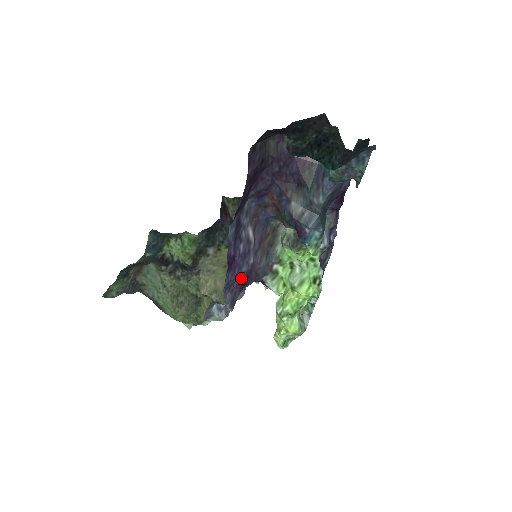
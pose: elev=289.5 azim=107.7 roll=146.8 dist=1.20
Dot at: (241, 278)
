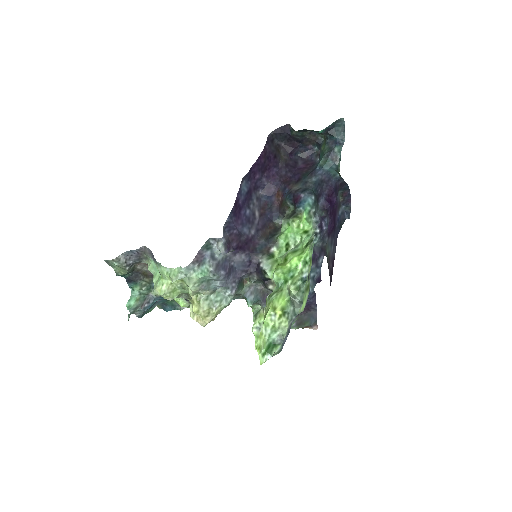
Dot at: (241, 234)
